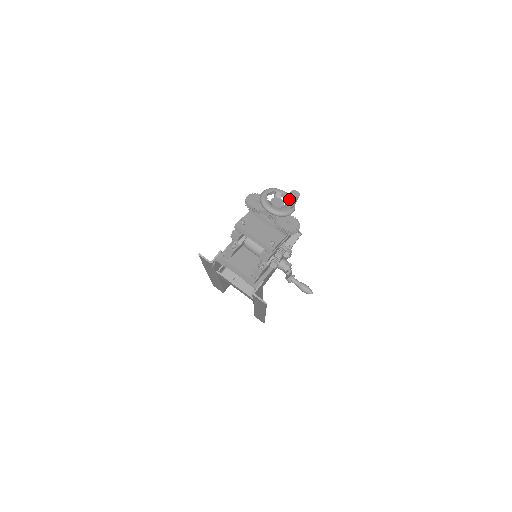
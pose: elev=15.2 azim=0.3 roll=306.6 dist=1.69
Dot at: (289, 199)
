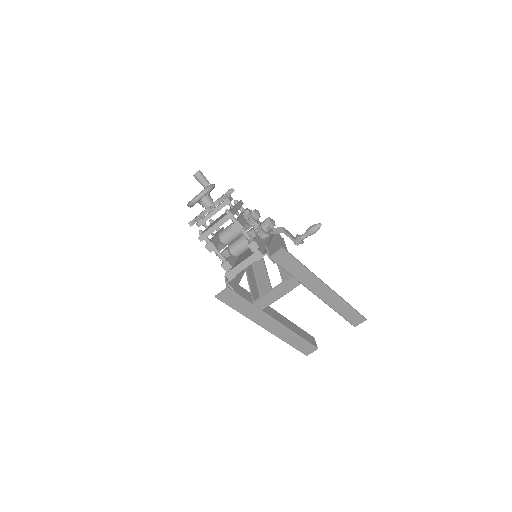
Dot at: (198, 180)
